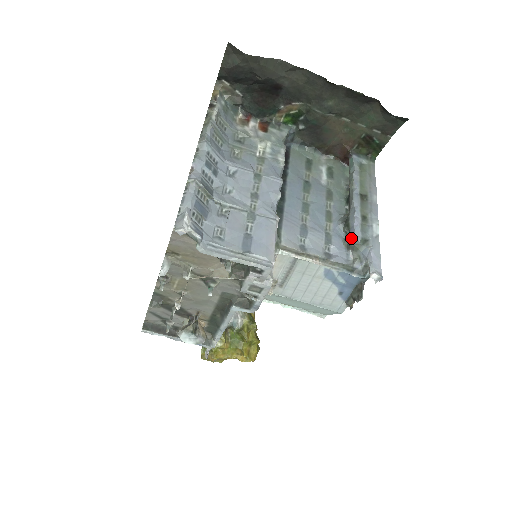
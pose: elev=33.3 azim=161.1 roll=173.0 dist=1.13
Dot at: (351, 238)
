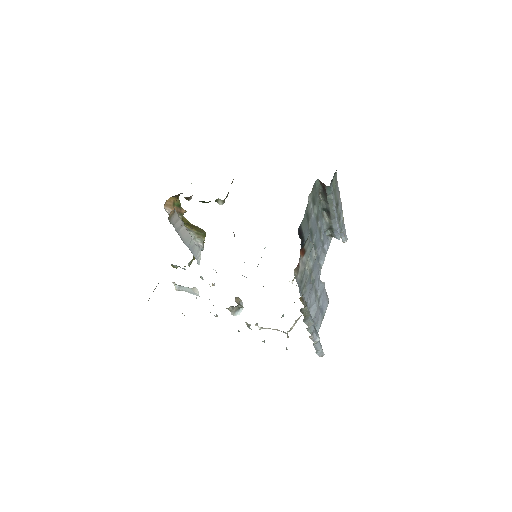
Dot at: (337, 238)
